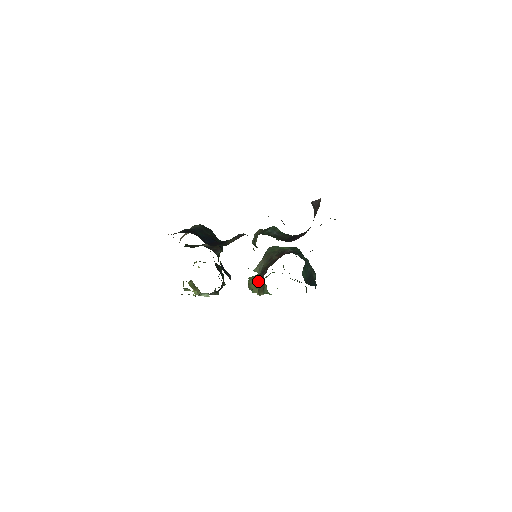
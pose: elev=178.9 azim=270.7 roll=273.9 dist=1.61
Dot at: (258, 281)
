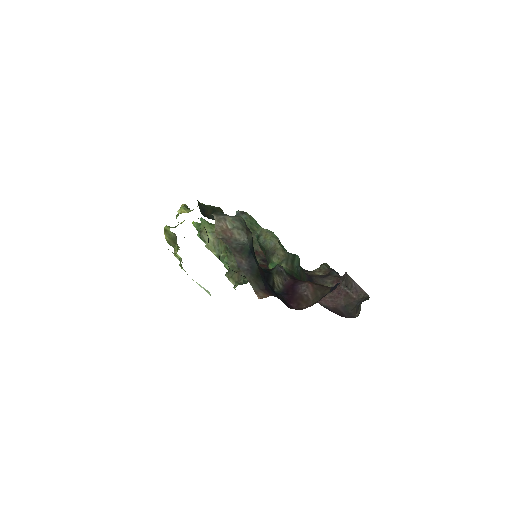
Dot at: (232, 262)
